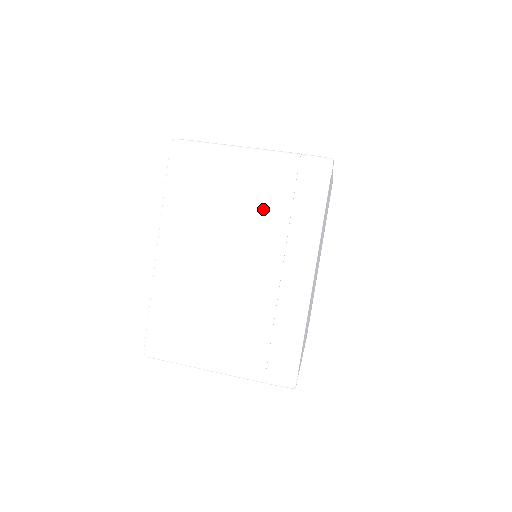
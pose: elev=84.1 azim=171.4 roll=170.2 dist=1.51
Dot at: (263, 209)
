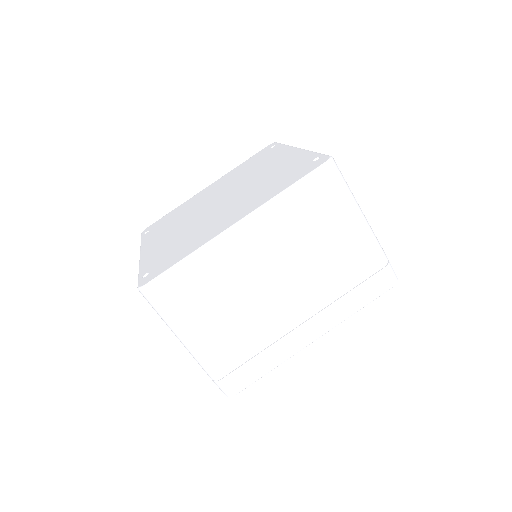
Dot at: (335, 271)
